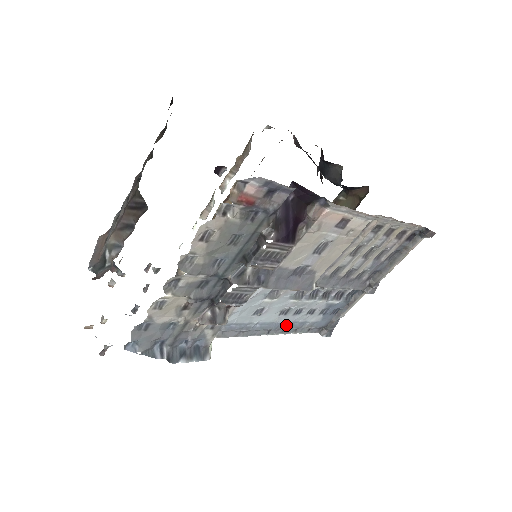
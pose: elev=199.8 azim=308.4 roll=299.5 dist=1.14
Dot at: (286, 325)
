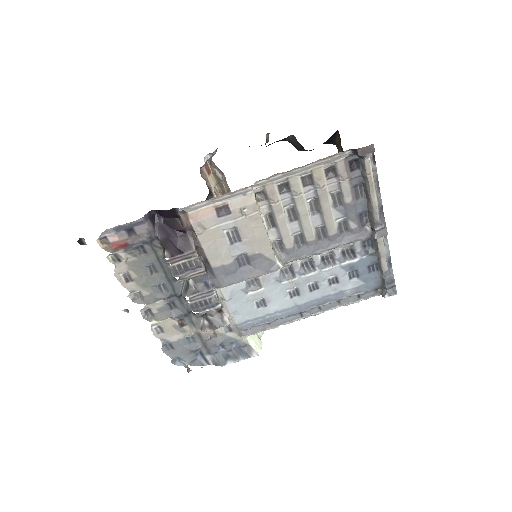
Dot at: (317, 303)
